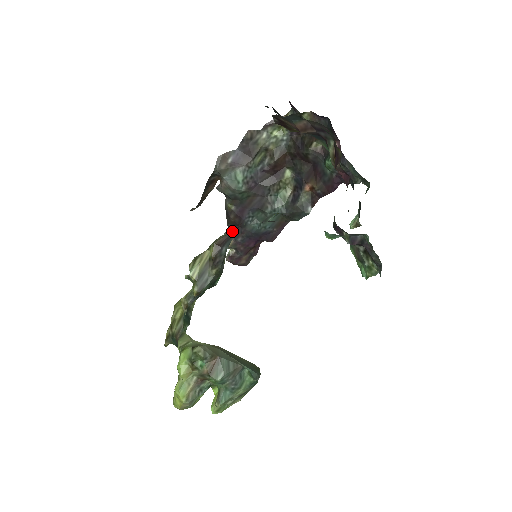
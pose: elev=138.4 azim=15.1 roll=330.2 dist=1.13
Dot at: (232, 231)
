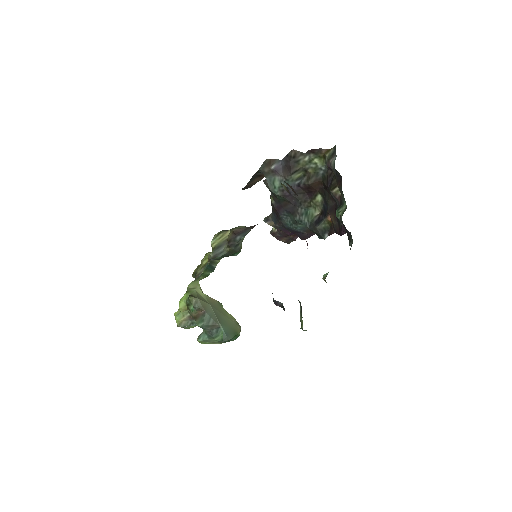
Dot at: (249, 227)
